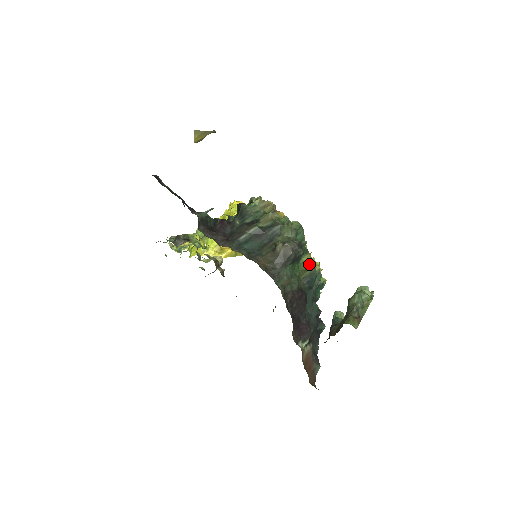
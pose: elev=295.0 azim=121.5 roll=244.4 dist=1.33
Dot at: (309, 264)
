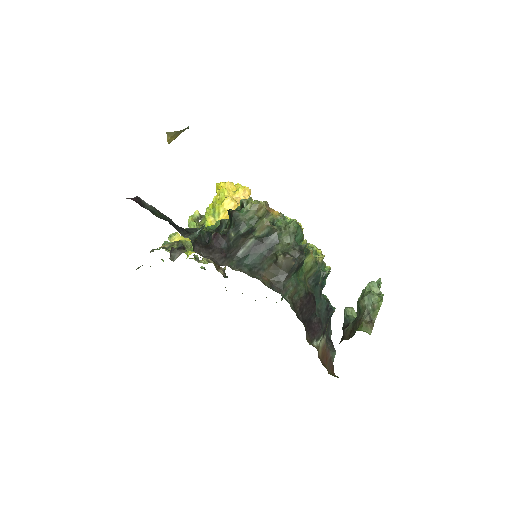
Dot at: (312, 263)
